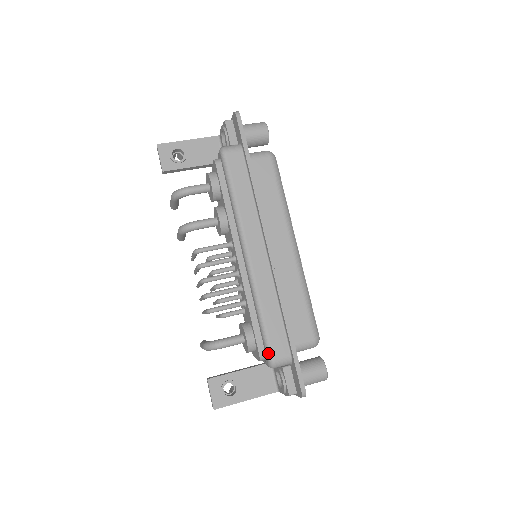
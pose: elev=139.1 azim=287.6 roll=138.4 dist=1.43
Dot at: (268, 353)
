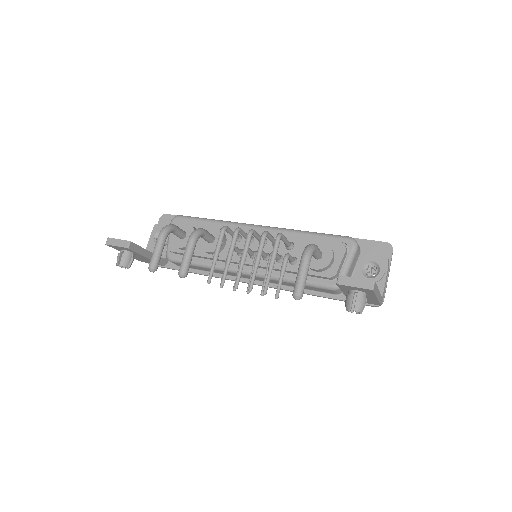
Dot at: (343, 236)
